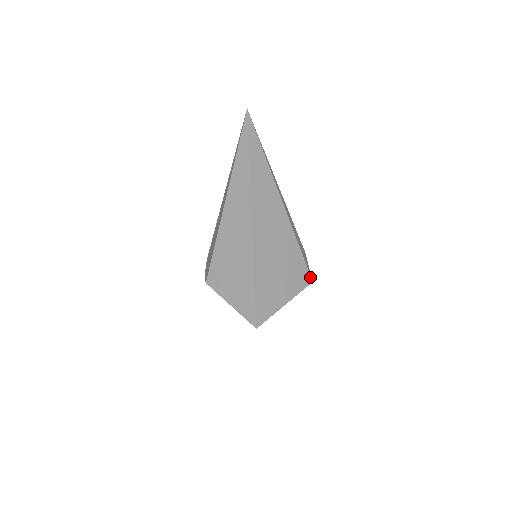
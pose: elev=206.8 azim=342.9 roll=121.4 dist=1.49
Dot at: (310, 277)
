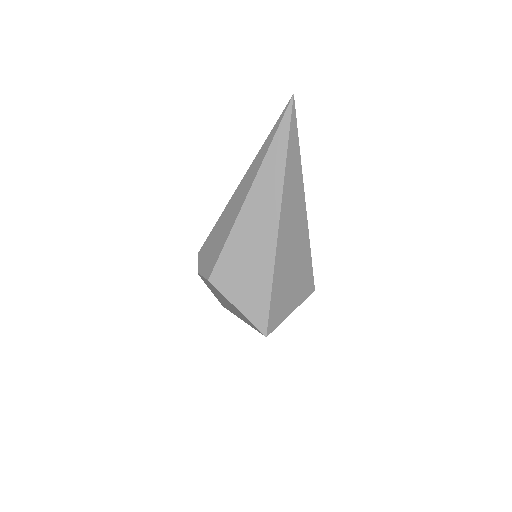
Dot at: (314, 285)
